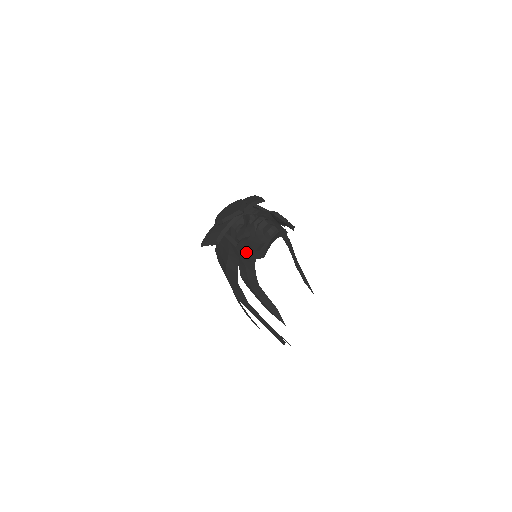
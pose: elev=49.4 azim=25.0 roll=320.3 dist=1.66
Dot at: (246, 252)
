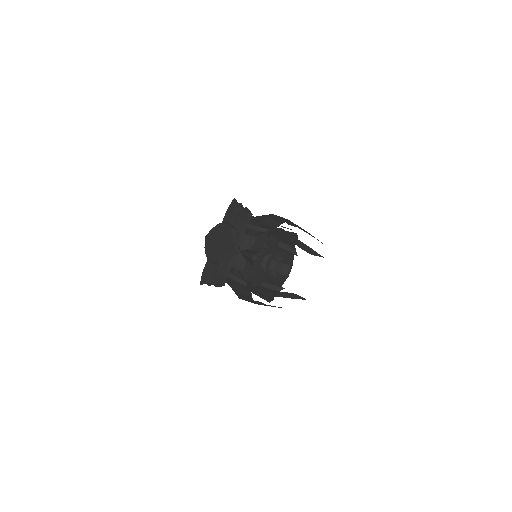
Dot at: (262, 293)
